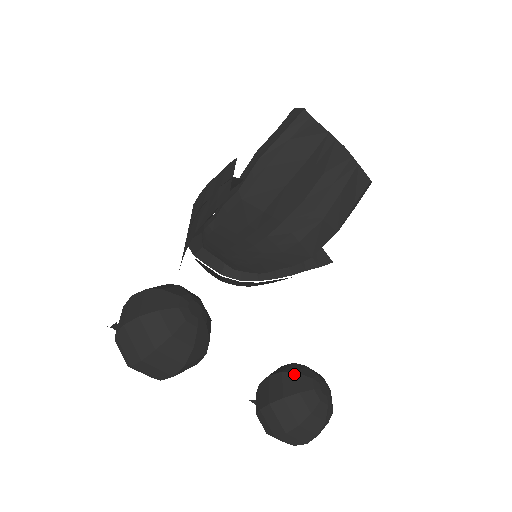
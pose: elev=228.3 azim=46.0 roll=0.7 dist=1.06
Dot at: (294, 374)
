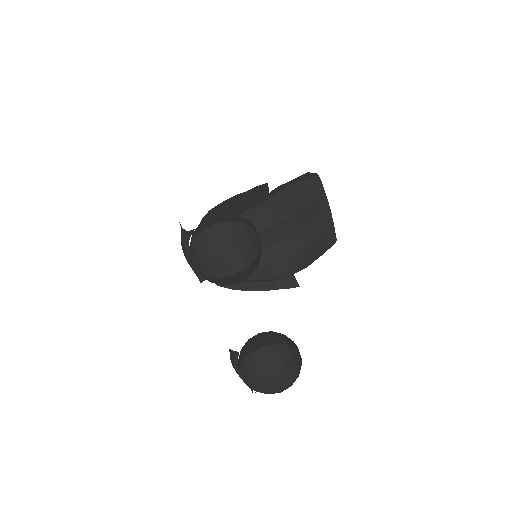
Dot at: (281, 334)
